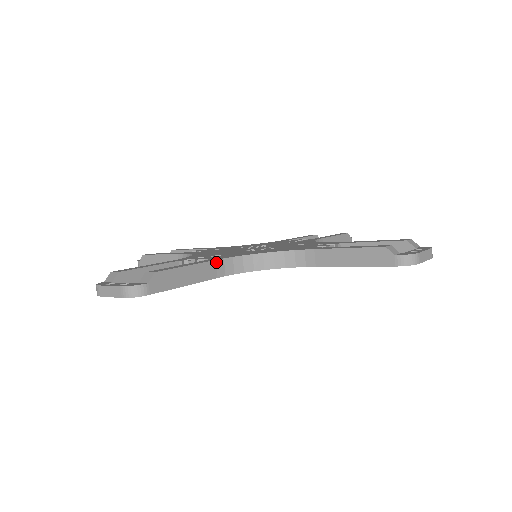
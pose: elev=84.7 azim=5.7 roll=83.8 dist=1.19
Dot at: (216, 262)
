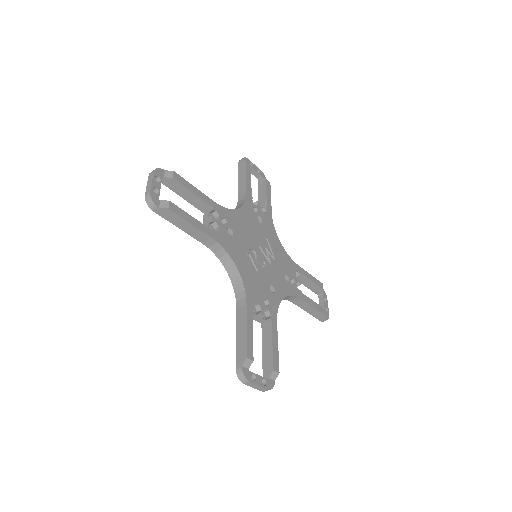
Dot at: (211, 239)
